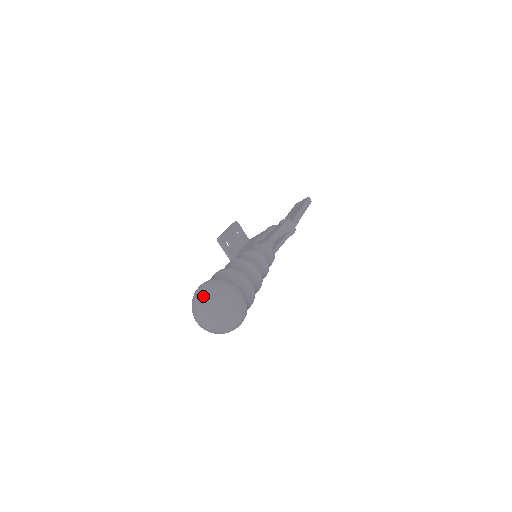
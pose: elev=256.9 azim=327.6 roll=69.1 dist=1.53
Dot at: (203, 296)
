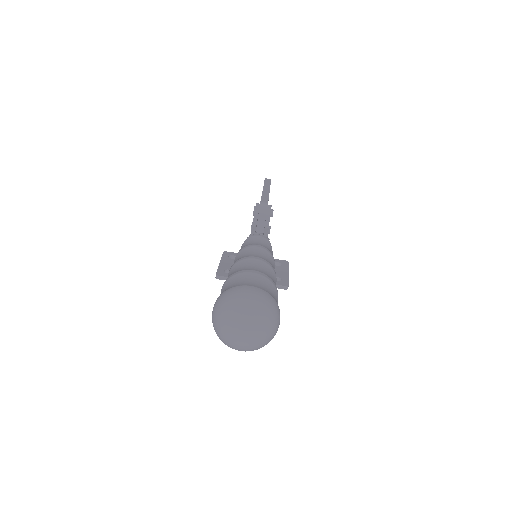
Dot at: (218, 321)
